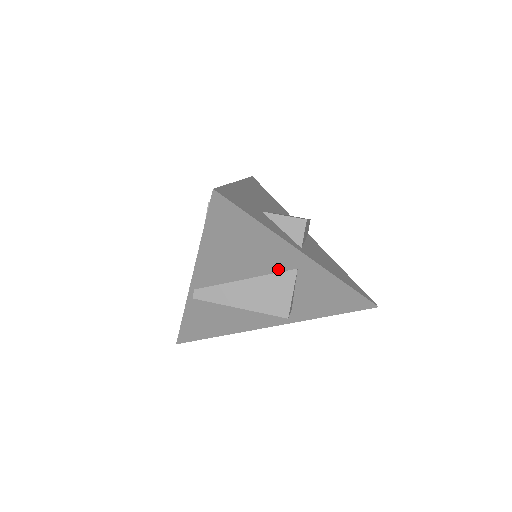
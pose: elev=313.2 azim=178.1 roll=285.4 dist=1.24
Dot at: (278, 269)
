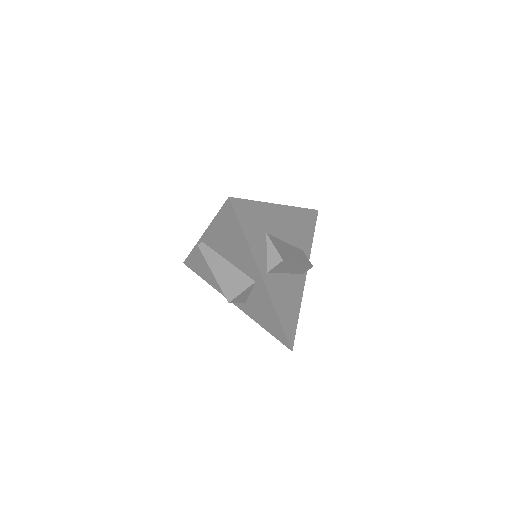
Dot at: (246, 272)
